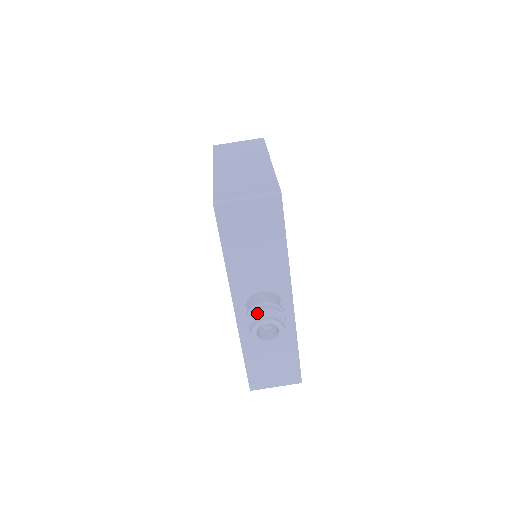
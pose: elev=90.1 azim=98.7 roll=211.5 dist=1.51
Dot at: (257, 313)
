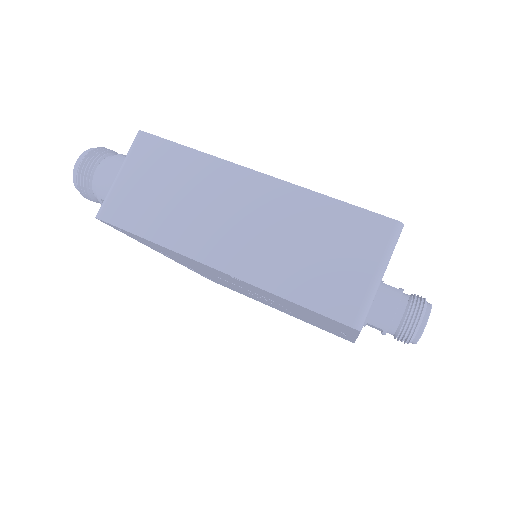
Dot at: (410, 326)
